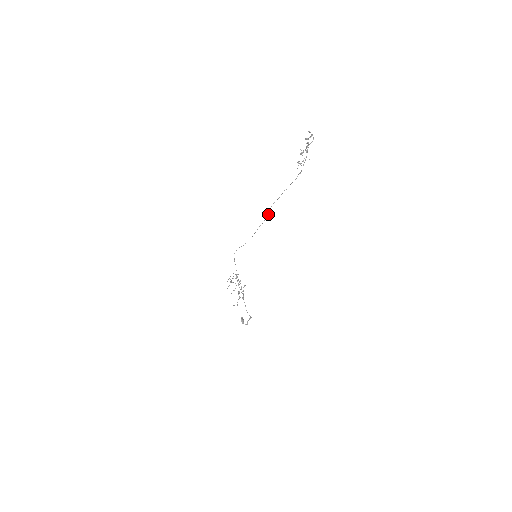
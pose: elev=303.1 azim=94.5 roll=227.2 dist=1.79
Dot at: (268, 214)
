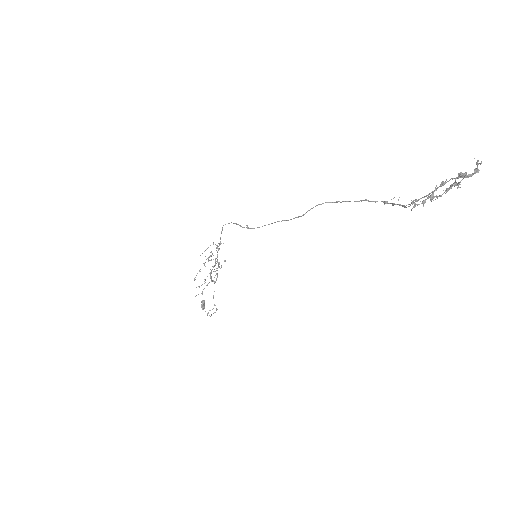
Dot at: (304, 214)
